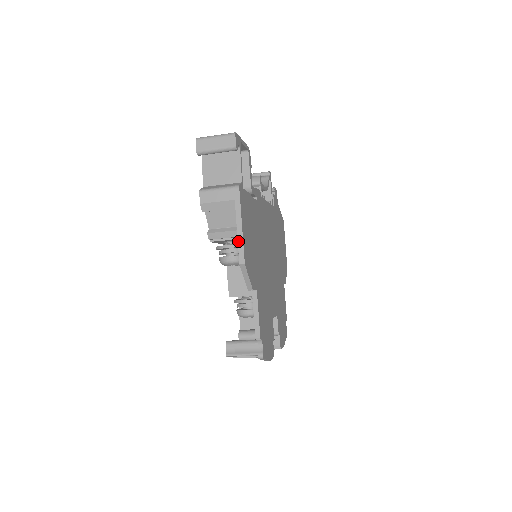
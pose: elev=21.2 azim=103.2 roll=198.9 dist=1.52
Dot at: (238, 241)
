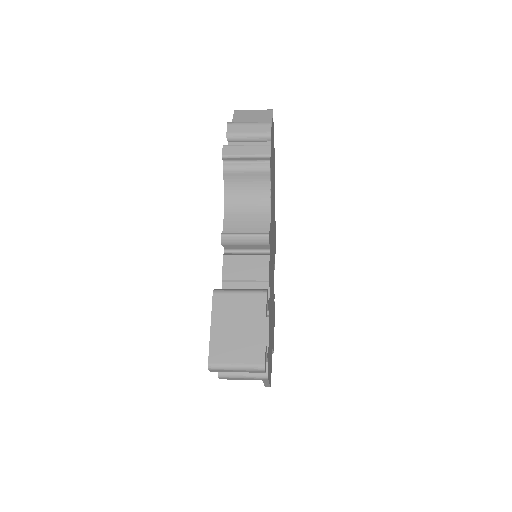
Dot at: (265, 385)
